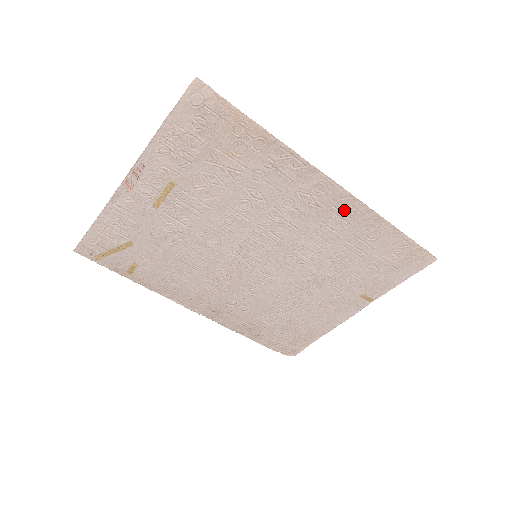
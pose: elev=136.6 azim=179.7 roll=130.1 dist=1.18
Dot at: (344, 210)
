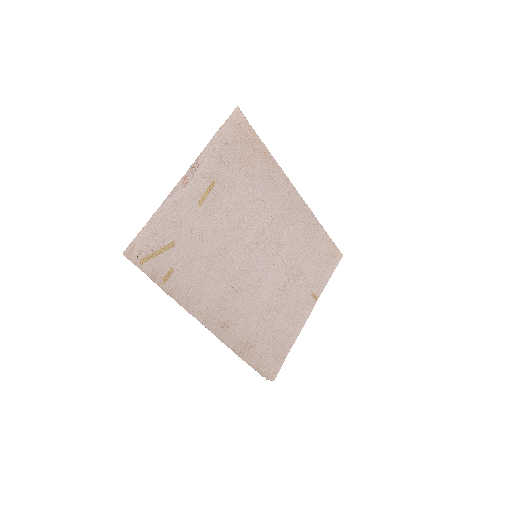
Dot at: (301, 213)
